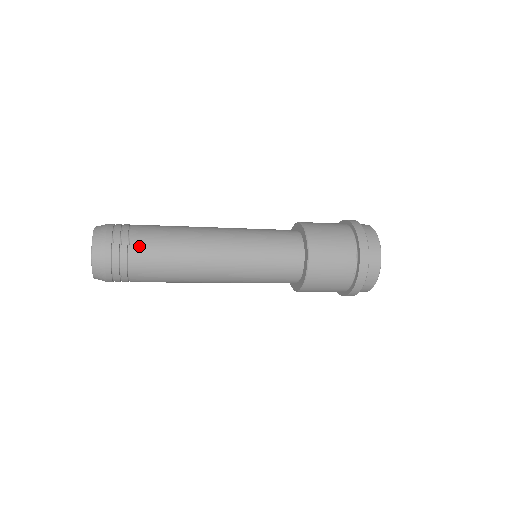
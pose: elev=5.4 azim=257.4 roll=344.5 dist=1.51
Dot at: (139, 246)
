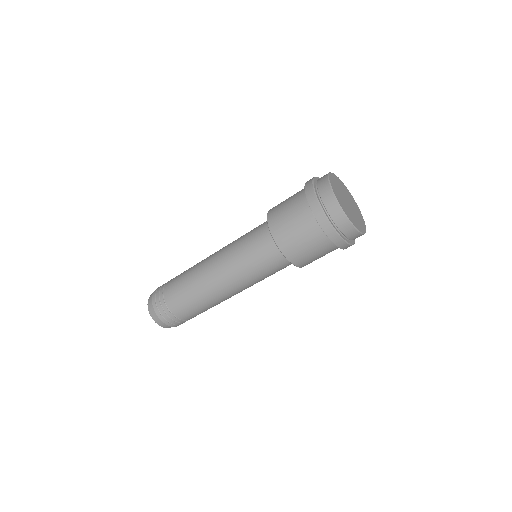
Dot at: (168, 290)
